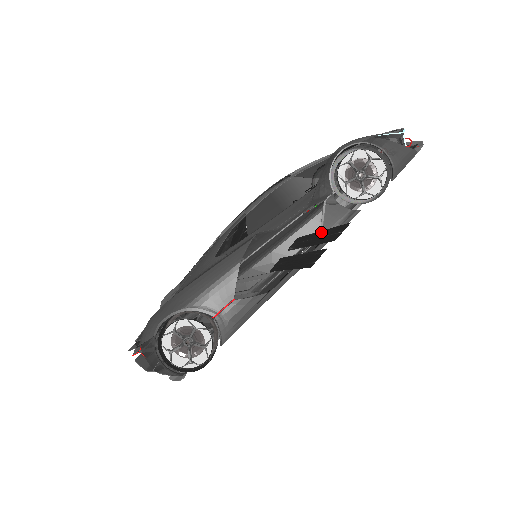
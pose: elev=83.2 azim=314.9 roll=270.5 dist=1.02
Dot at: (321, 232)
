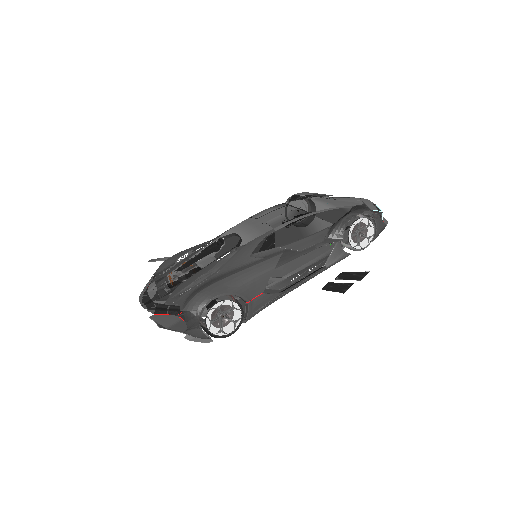
Dot at: (355, 273)
